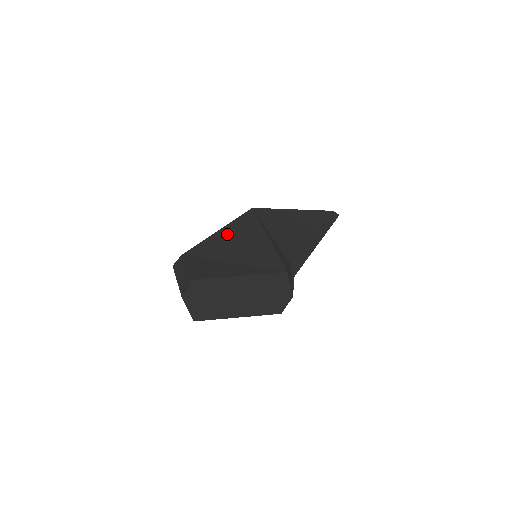
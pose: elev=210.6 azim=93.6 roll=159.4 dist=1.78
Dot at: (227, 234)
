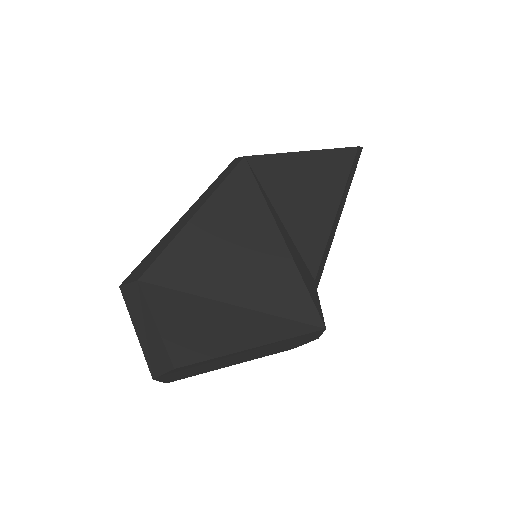
Dot at: (211, 226)
